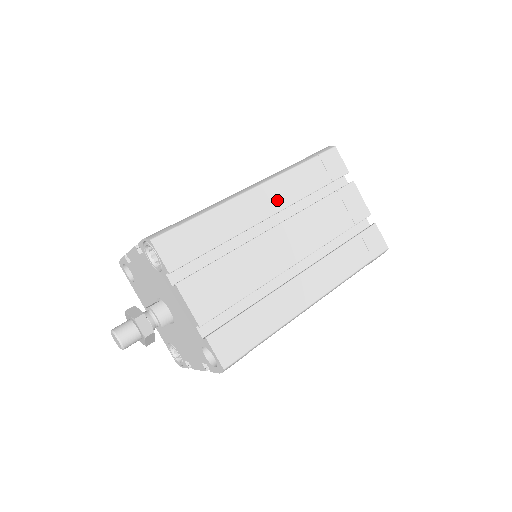
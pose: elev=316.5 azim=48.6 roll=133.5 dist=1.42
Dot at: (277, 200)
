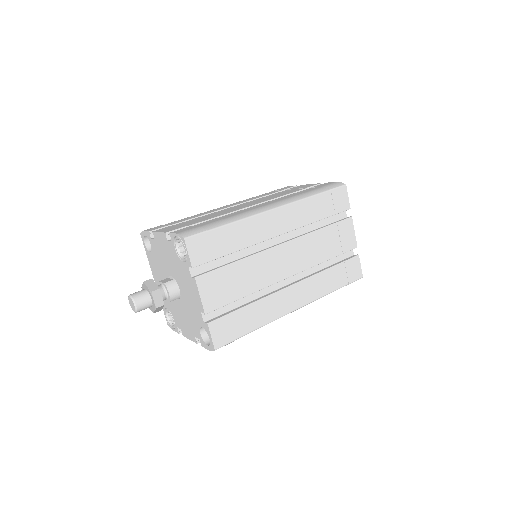
Dot at: (288, 222)
